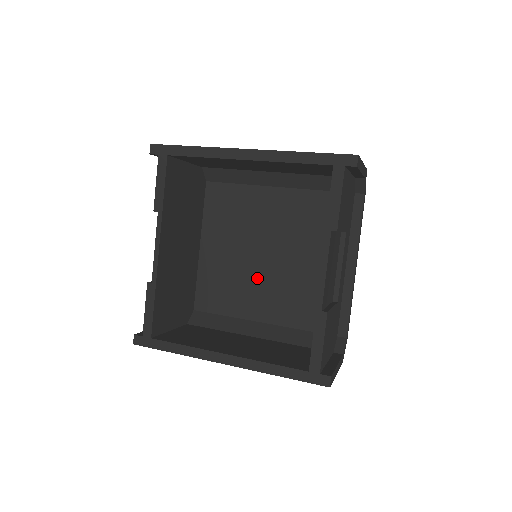
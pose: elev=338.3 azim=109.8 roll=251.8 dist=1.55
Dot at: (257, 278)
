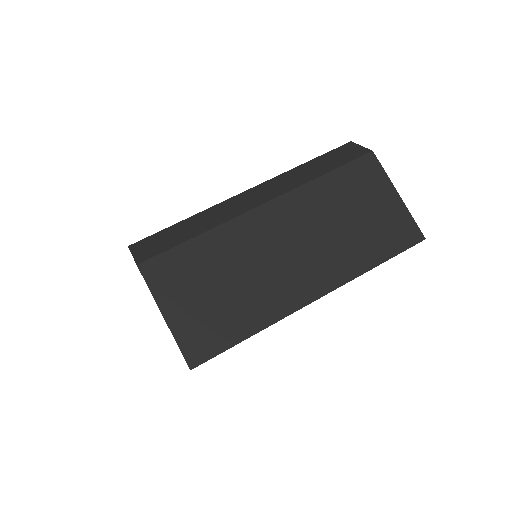
Dot at: occluded
